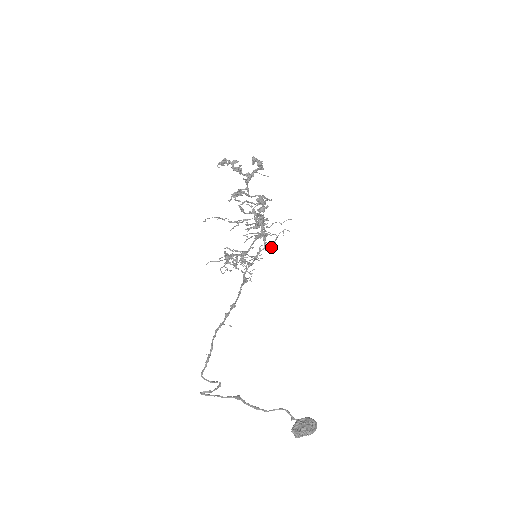
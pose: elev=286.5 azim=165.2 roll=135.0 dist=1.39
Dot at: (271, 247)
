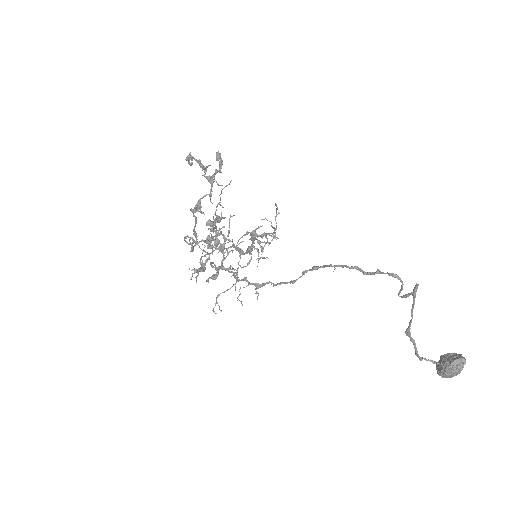
Dot at: occluded
